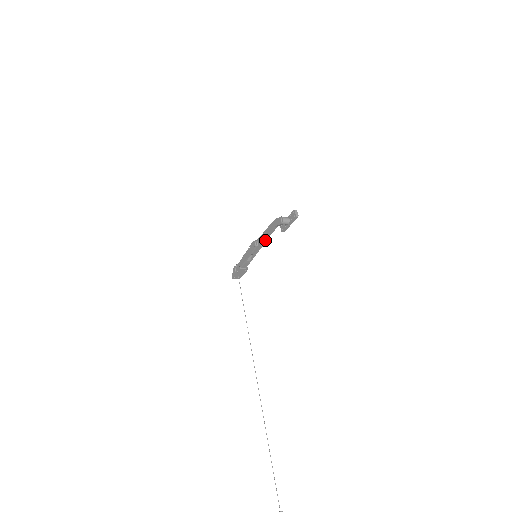
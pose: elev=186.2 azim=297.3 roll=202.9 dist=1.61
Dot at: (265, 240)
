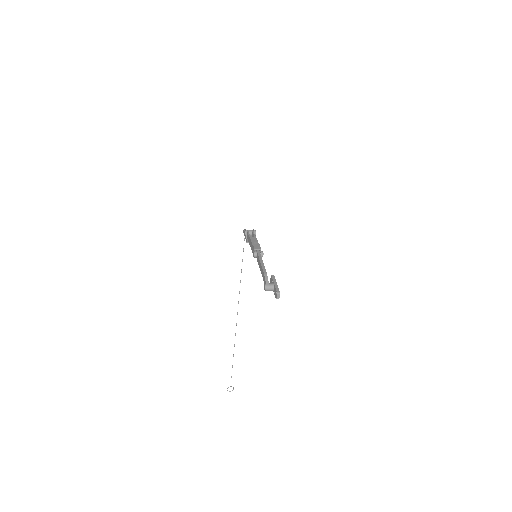
Dot at: occluded
